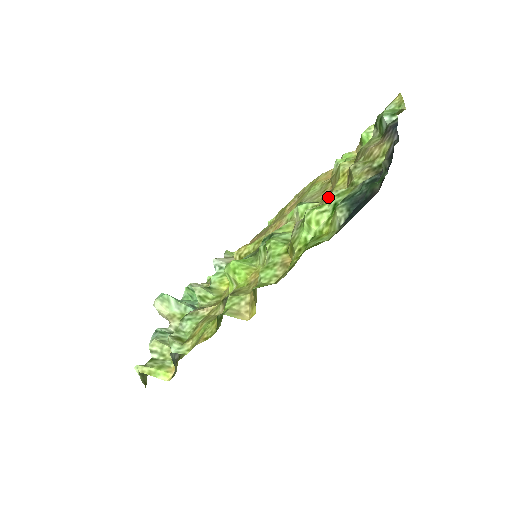
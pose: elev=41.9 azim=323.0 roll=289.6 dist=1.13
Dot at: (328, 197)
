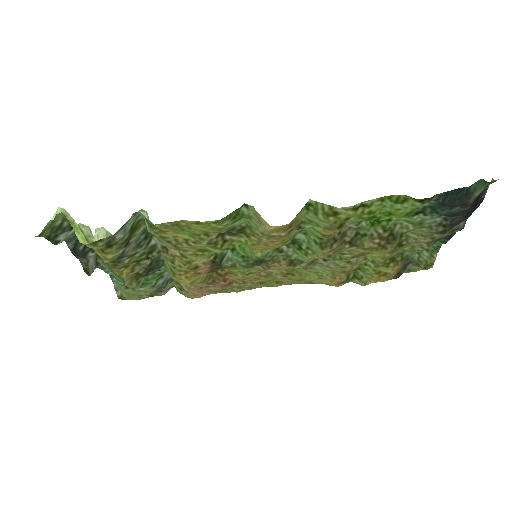
Dot at: occluded
